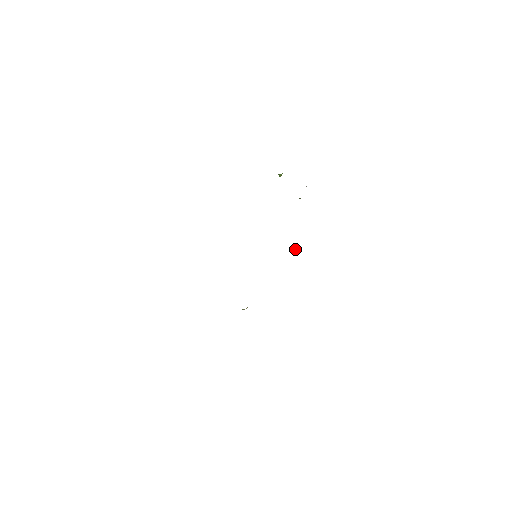
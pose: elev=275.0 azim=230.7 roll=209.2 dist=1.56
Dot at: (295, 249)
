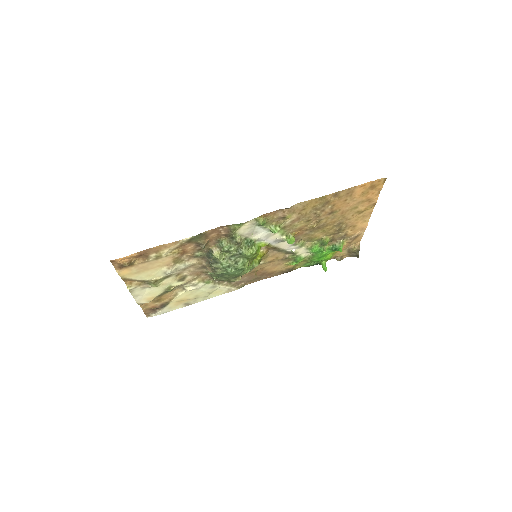
Dot at: (291, 239)
